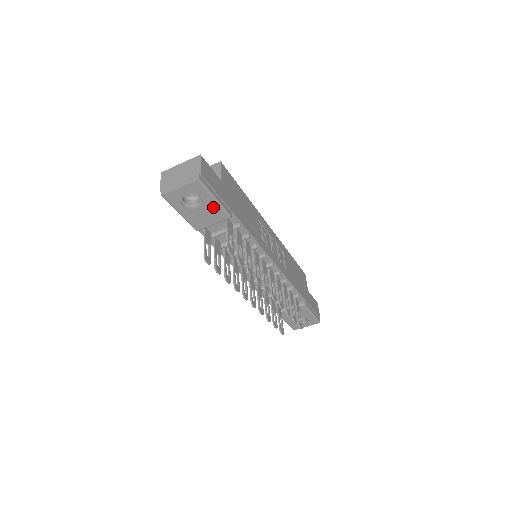
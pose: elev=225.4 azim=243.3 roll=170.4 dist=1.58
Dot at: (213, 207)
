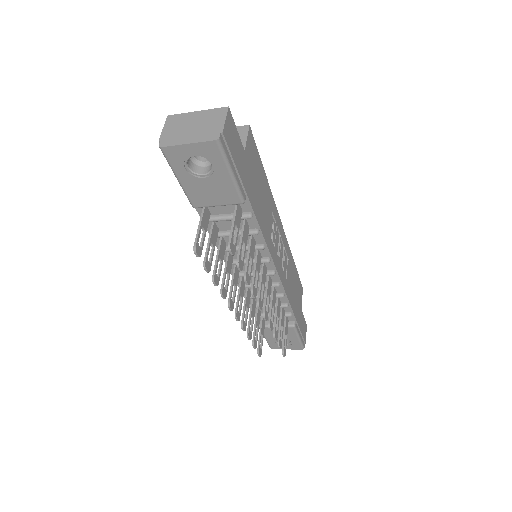
Dot at: (225, 183)
